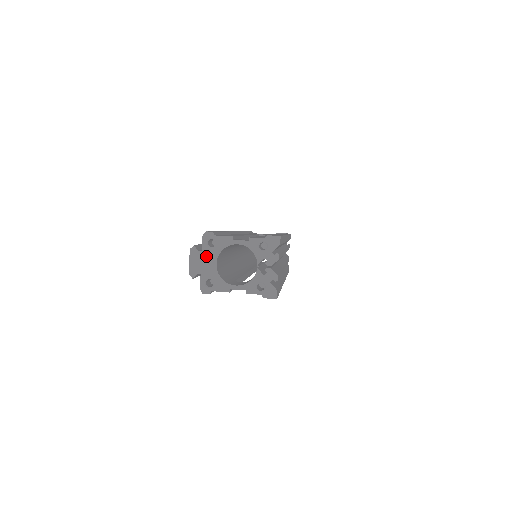
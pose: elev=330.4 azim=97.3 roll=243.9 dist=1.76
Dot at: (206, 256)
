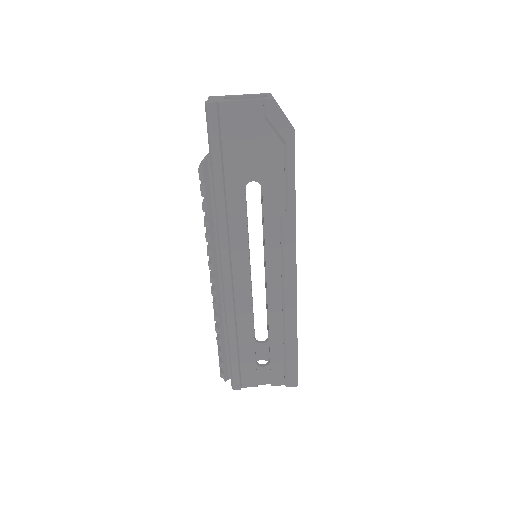
Dot at: occluded
